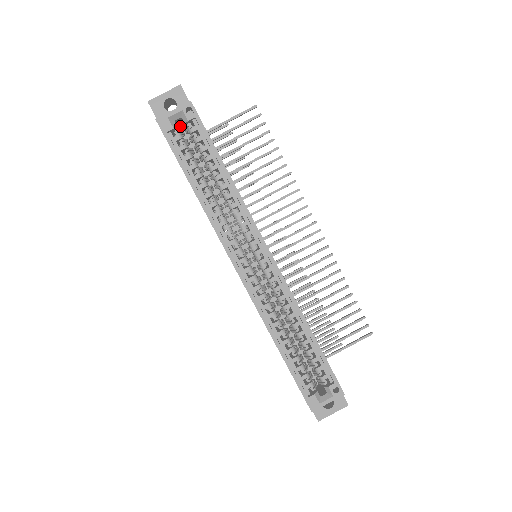
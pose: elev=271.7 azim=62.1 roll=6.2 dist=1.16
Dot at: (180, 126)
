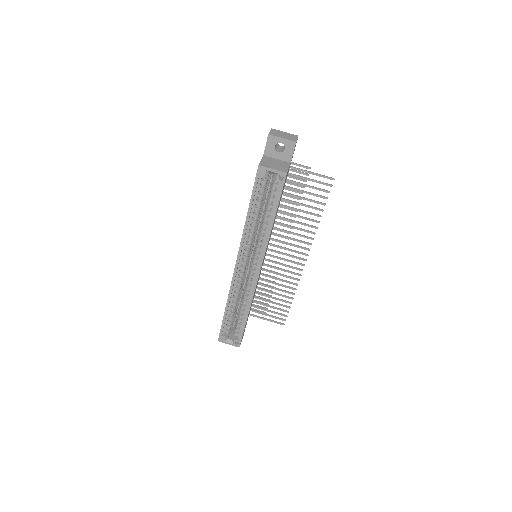
Dot at: occluded
